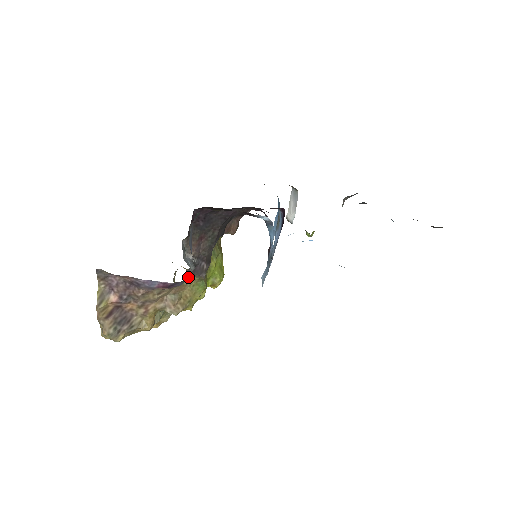
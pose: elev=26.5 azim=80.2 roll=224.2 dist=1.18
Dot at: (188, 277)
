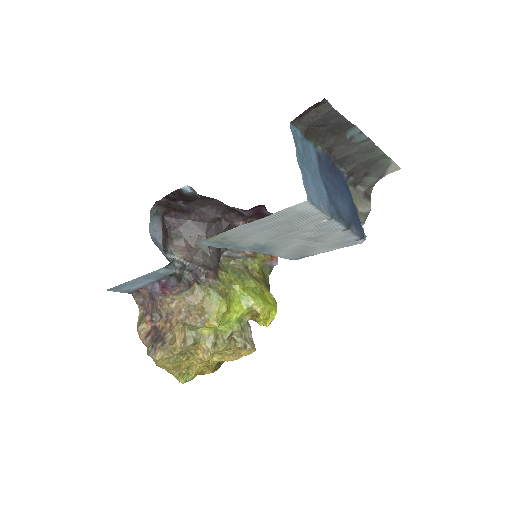
Dot at: (197, 287)
